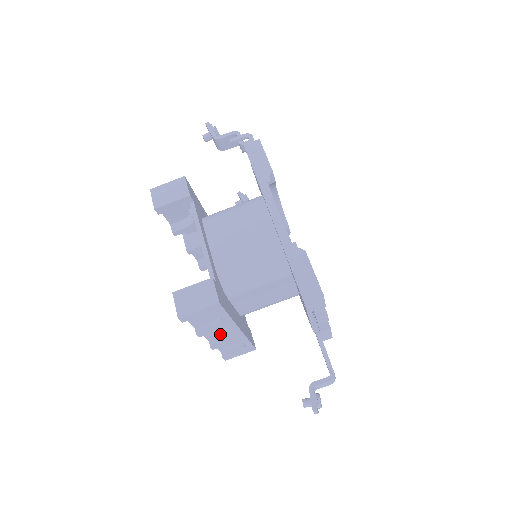
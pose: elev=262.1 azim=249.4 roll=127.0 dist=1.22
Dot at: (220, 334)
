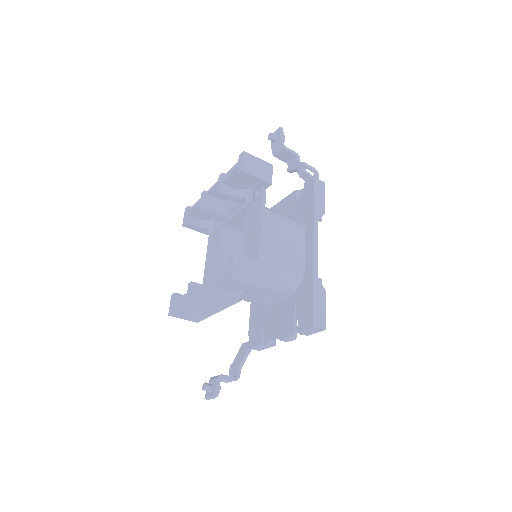
Dot at: (215, 301)
